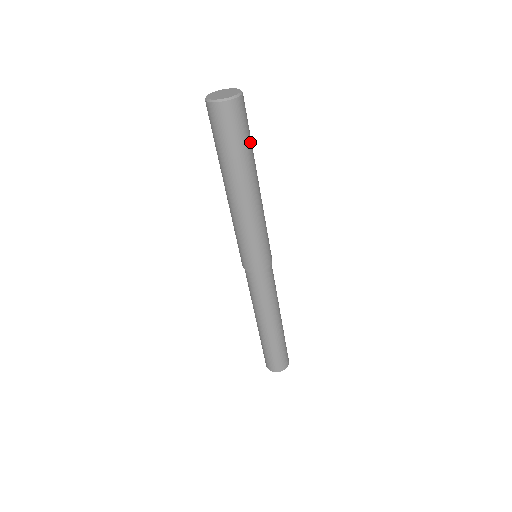
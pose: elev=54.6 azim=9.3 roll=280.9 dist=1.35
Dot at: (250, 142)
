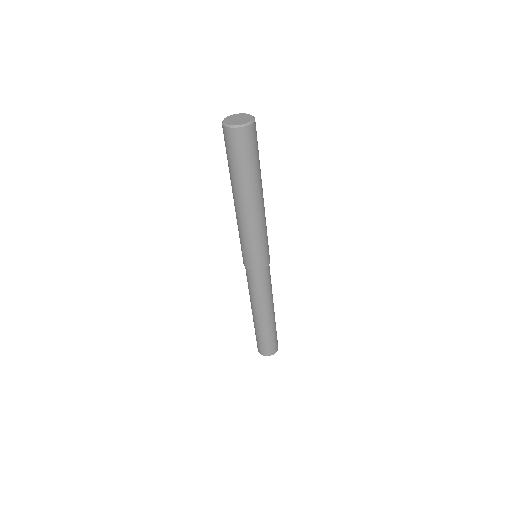
Dot at: occluded
